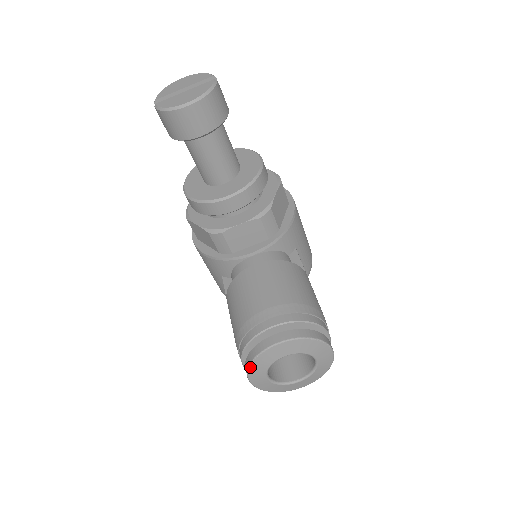
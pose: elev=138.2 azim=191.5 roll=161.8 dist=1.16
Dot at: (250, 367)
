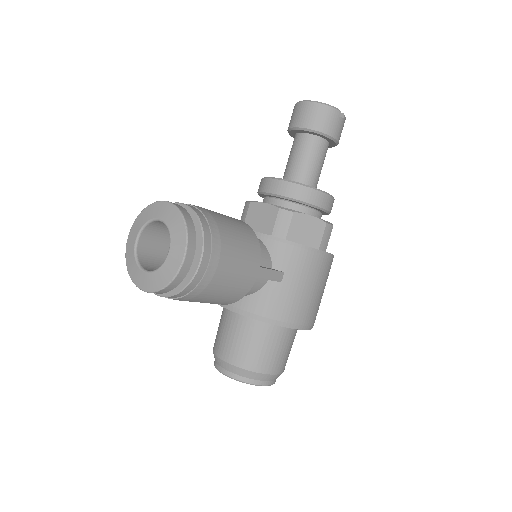
Dot at: (139, 215)
